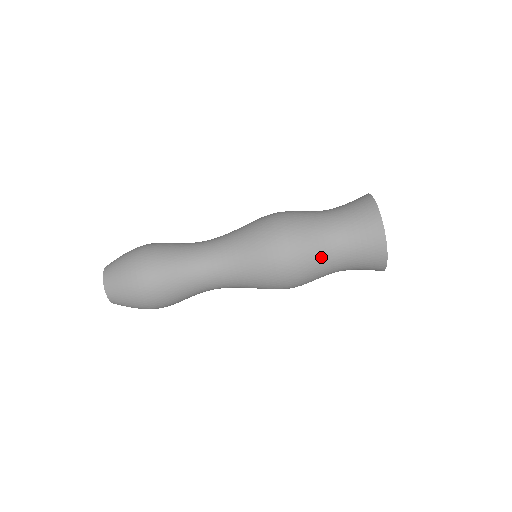
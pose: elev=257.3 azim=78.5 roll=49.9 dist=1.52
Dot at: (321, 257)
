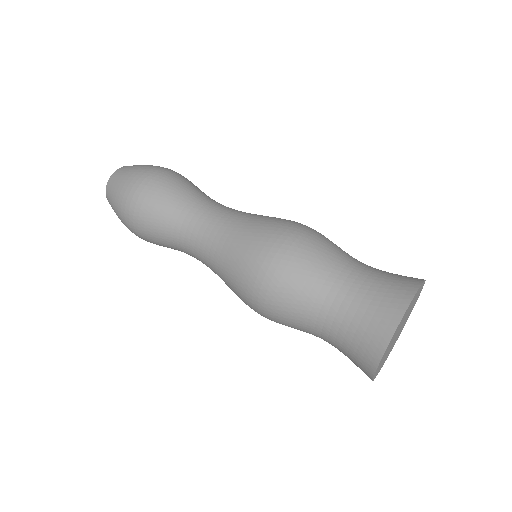
Dot at: (320, 272)
